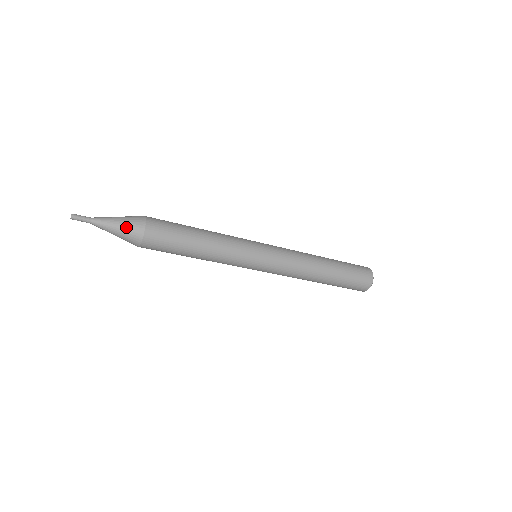
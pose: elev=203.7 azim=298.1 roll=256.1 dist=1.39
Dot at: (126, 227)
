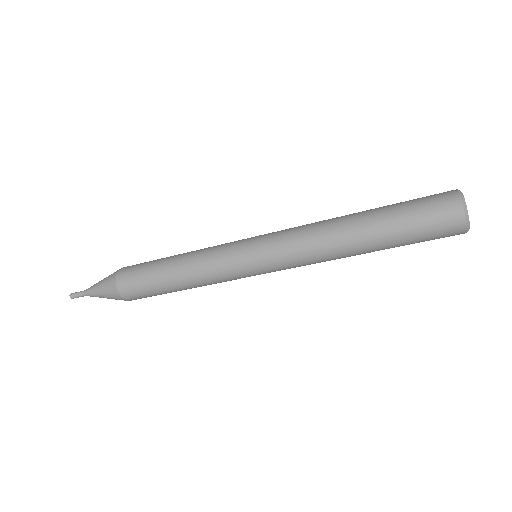
Dot at: (105, 292)
